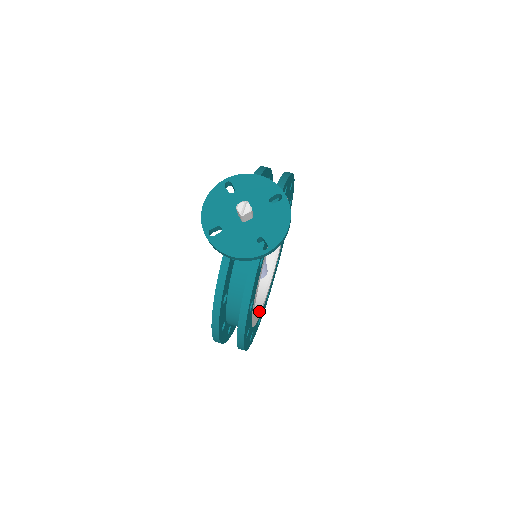
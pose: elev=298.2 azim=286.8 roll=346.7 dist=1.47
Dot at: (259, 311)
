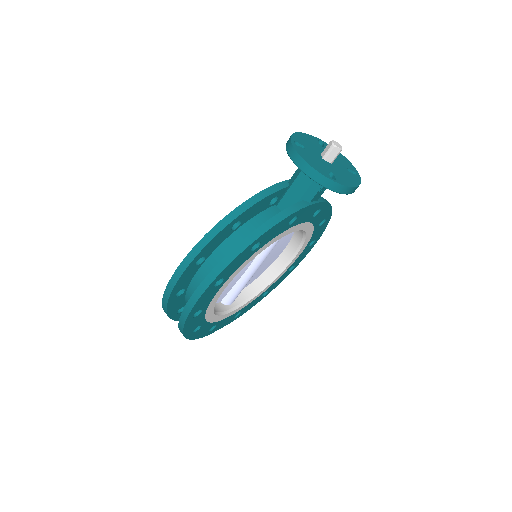
Dot at: occluded
